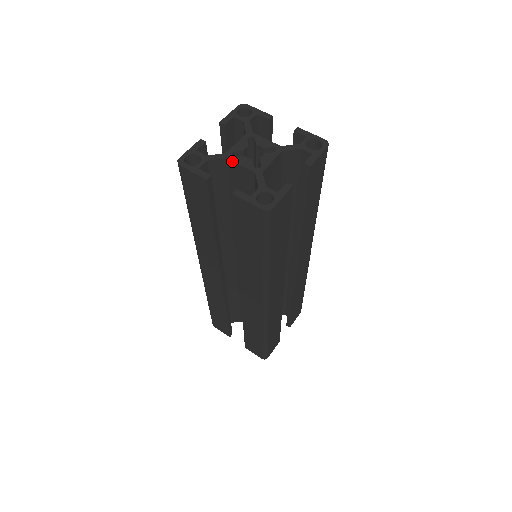
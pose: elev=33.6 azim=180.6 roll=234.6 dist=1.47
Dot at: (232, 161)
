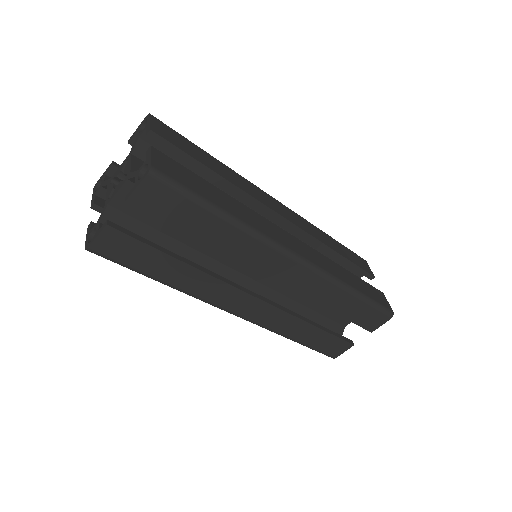
Dot at: (107, 189)
